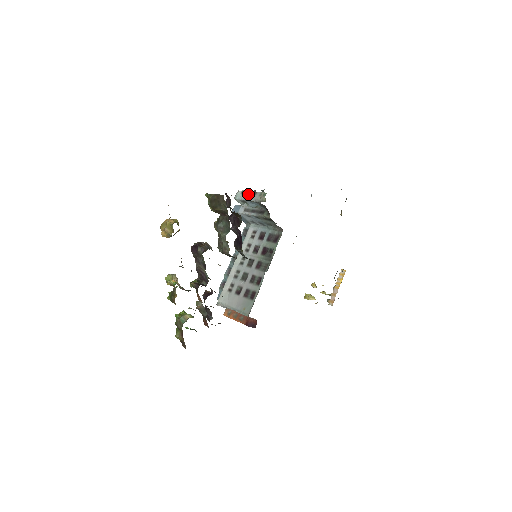
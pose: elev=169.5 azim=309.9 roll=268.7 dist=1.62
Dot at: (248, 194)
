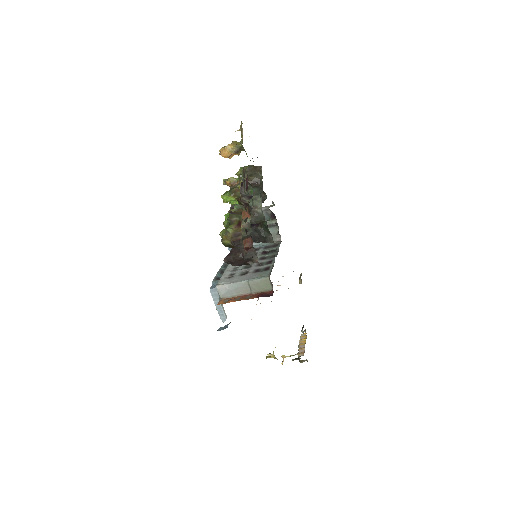
Dot at: occluded
